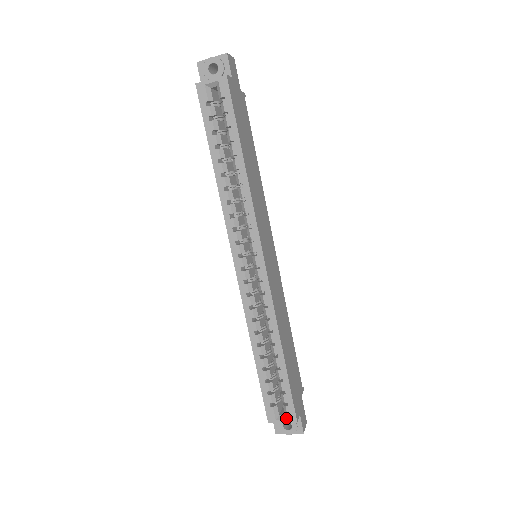
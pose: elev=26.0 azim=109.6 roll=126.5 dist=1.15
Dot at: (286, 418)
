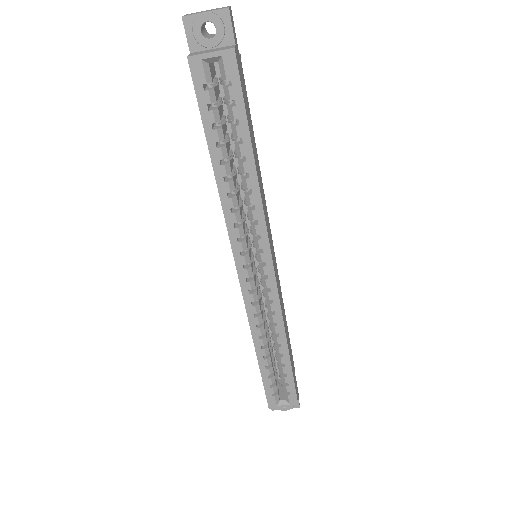
Dot at: (287, 403)
